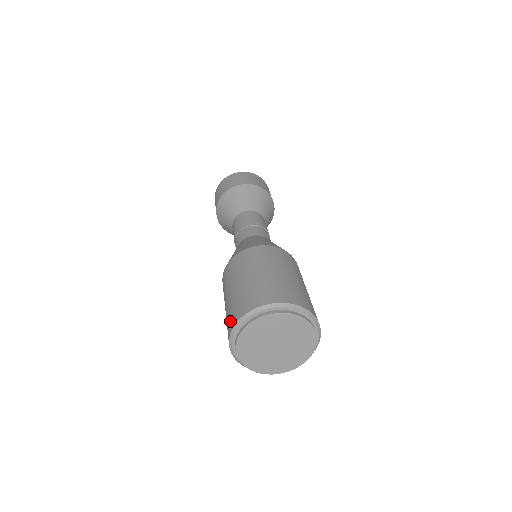
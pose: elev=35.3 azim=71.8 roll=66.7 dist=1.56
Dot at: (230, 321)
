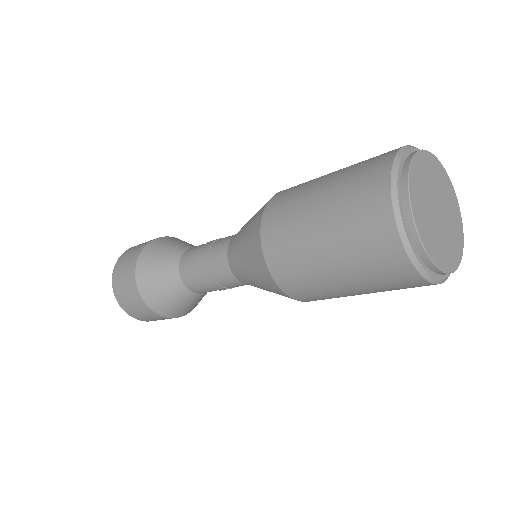
Dot at: (380, 155)
